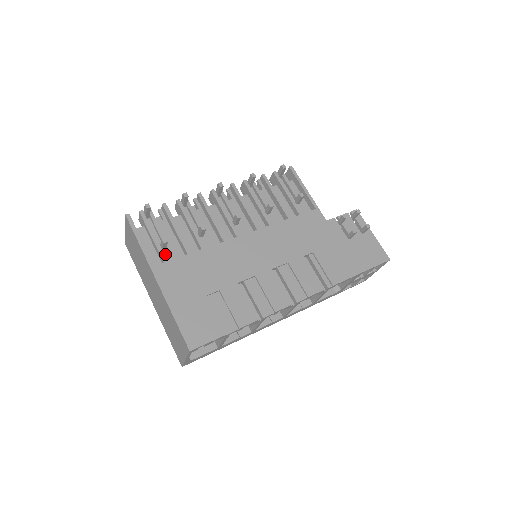
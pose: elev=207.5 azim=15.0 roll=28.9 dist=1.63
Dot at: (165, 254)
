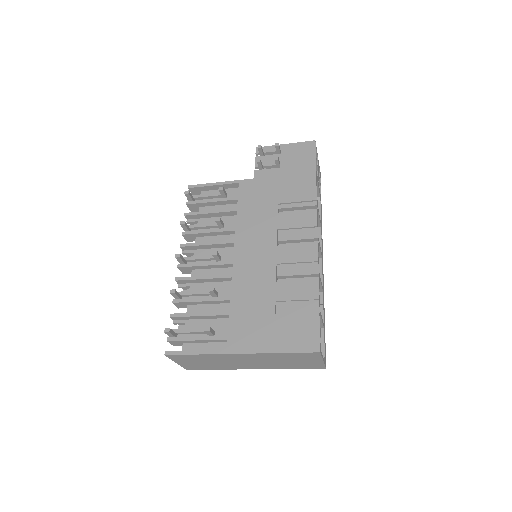
Dot at: (219, 335)
